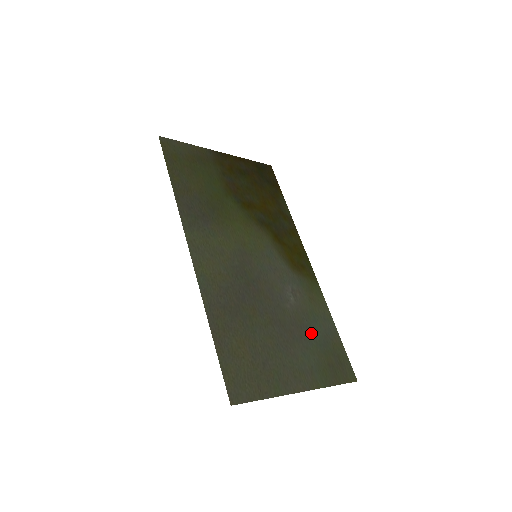
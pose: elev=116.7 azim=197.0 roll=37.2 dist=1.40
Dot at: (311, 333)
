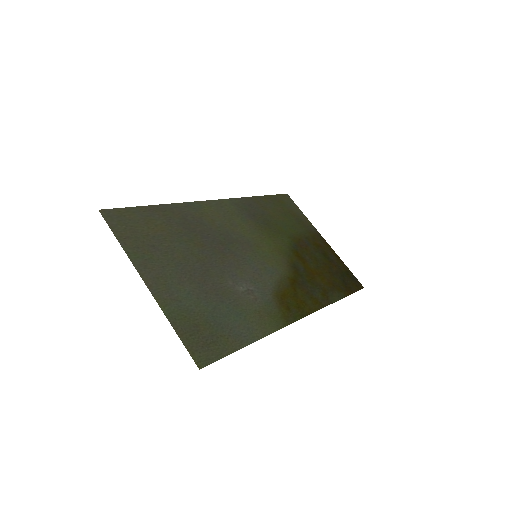
Dot at: (219, 307)
